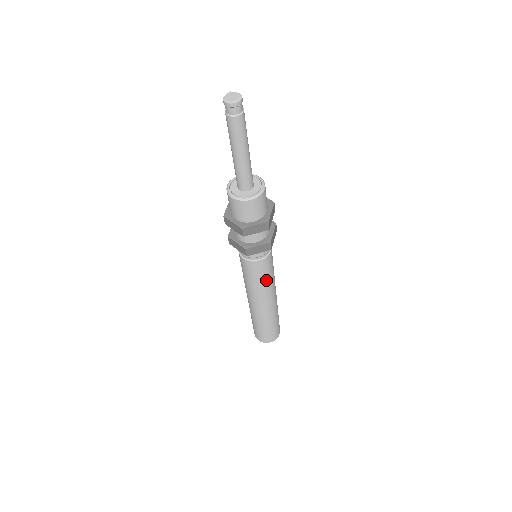
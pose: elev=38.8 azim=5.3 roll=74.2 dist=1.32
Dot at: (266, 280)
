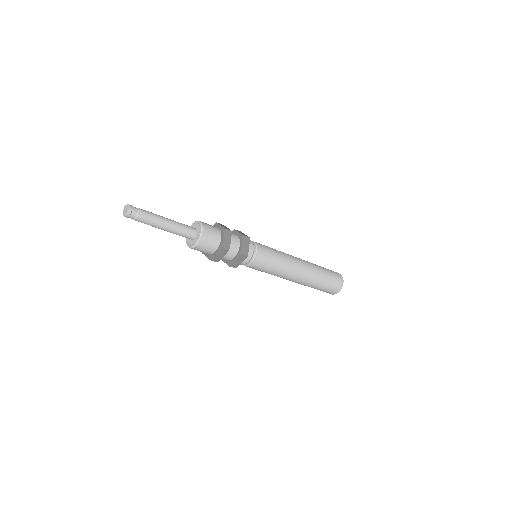
Dot at: (274, 268)
